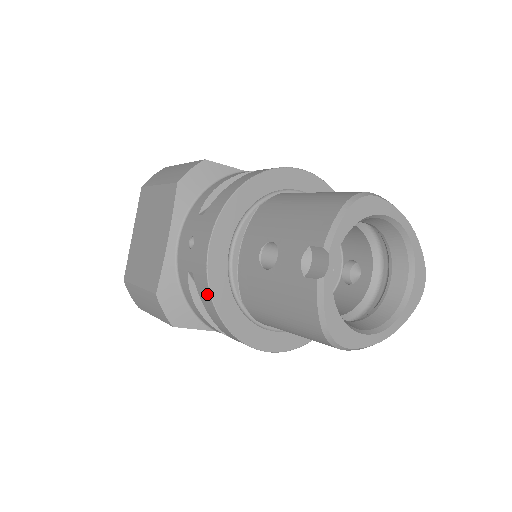
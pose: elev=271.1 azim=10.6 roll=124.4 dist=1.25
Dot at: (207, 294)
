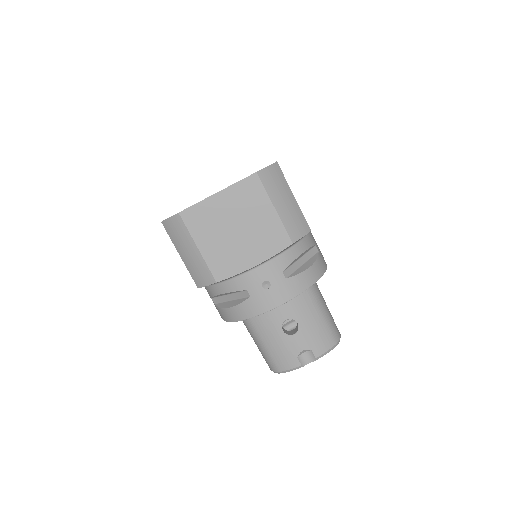
Dot at: (248, 315)
